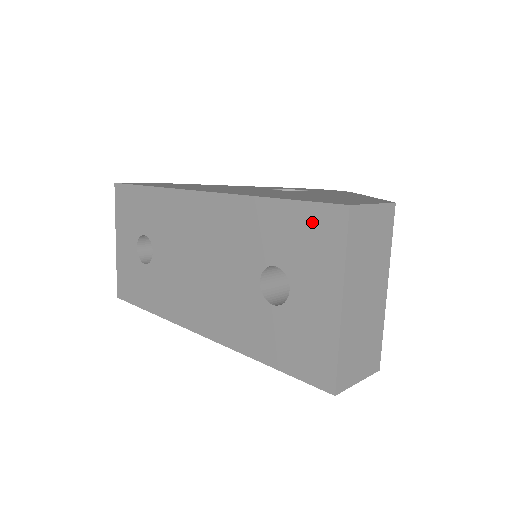
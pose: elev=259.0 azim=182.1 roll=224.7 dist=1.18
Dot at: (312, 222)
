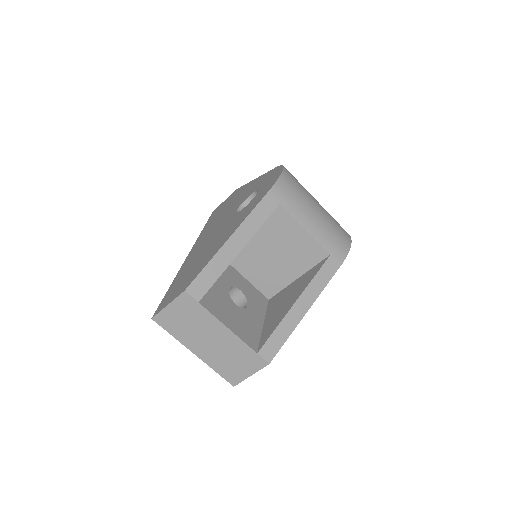
Dot at: occluded
